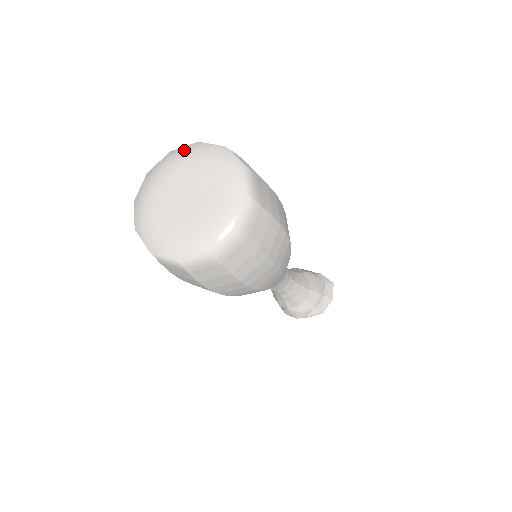
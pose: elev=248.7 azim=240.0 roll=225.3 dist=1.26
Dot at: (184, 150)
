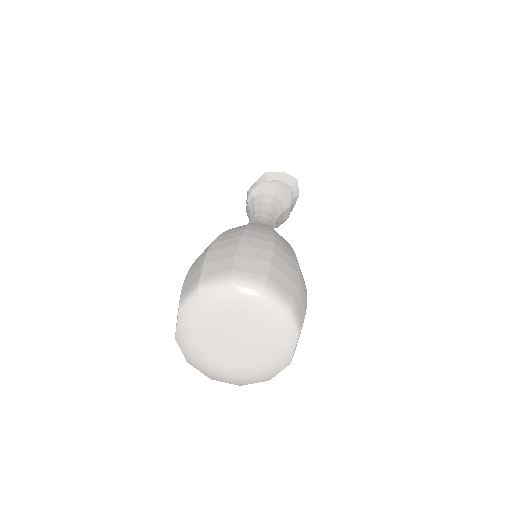
Dot at: (215, 293)
